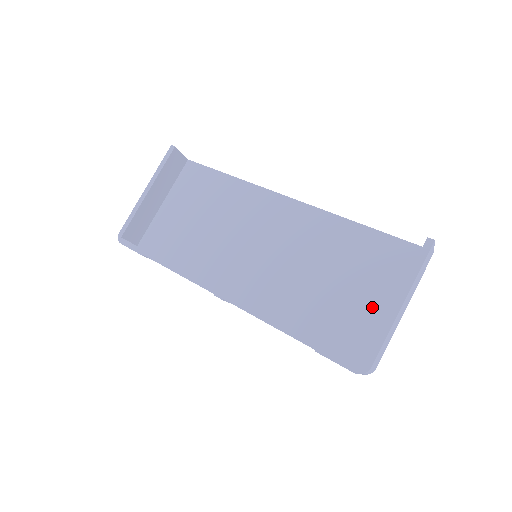
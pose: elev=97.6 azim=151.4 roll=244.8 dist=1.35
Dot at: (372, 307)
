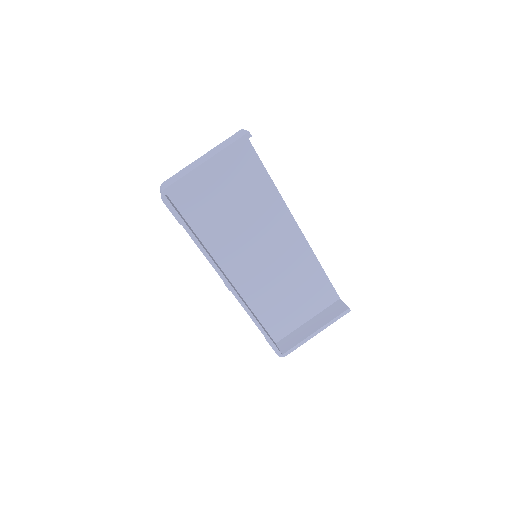
Dot at: (298, 315)
